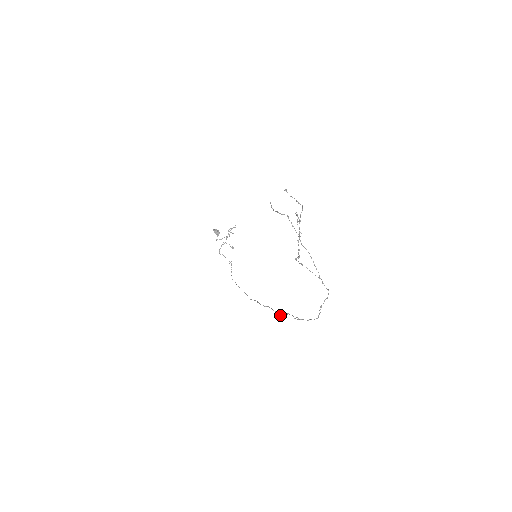
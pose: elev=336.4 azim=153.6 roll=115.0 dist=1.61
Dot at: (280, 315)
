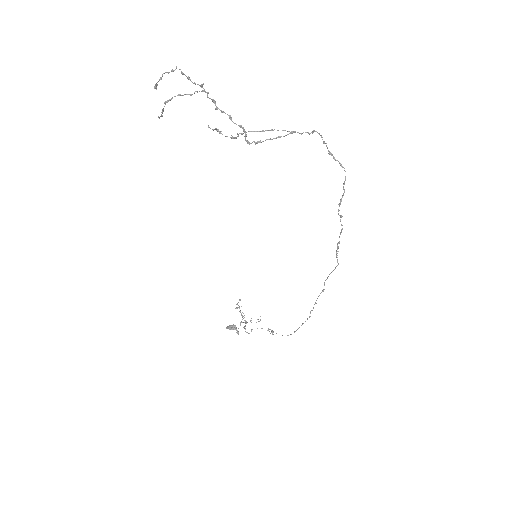
Dot at: occluded
